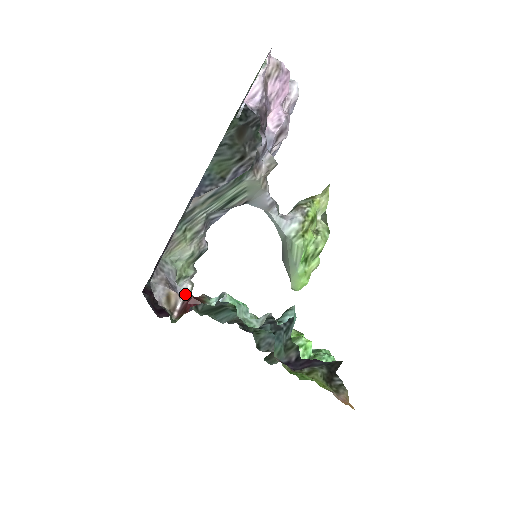
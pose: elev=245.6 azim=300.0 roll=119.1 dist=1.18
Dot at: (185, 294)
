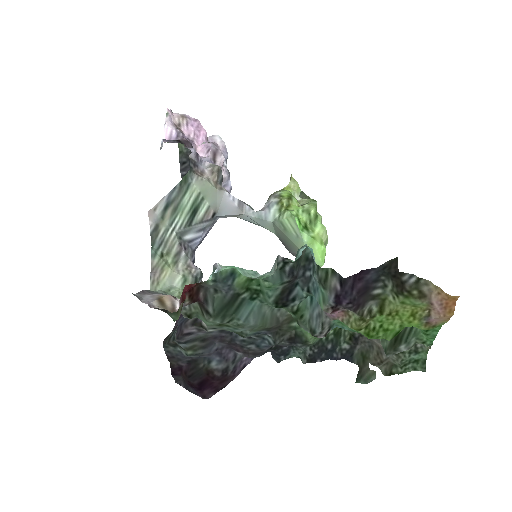
Dot at: (187, 304)
